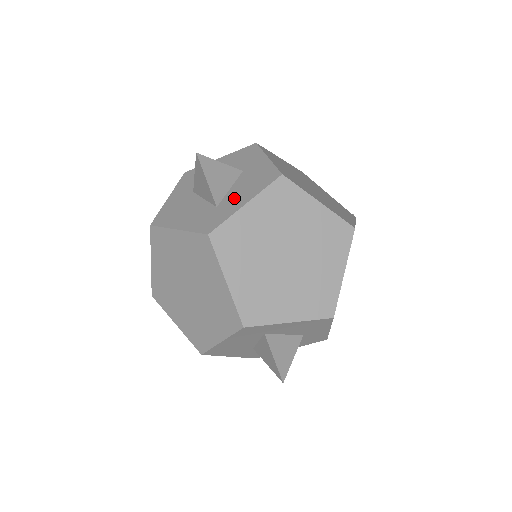
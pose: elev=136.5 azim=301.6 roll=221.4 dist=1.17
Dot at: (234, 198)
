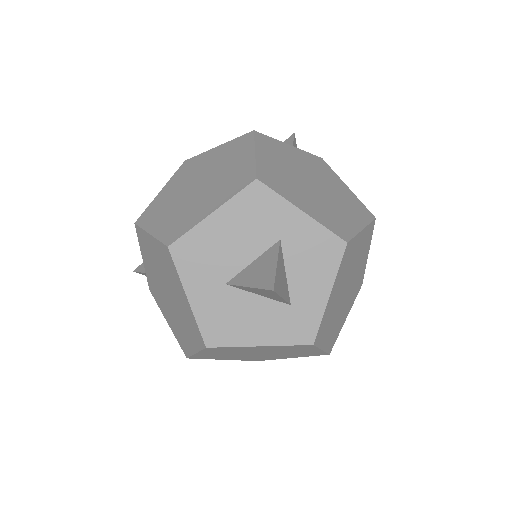
Dot at: (306, 289)
